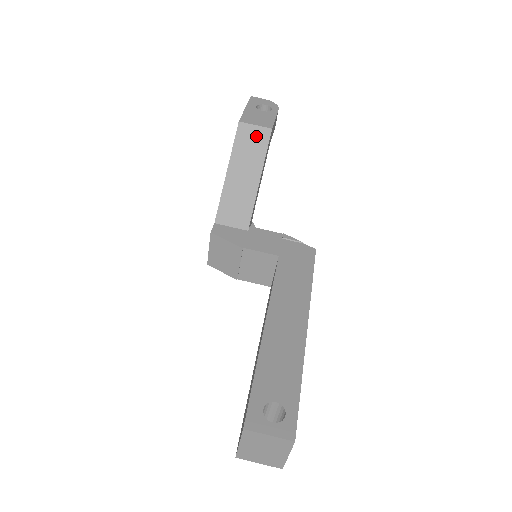
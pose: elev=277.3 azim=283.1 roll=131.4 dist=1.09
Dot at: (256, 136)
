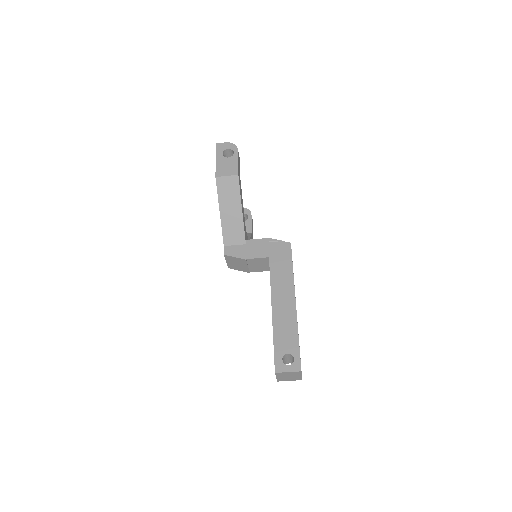
Dot at: (230, 183)
